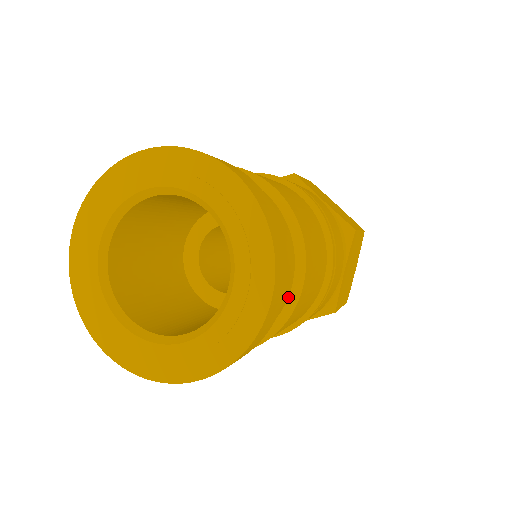
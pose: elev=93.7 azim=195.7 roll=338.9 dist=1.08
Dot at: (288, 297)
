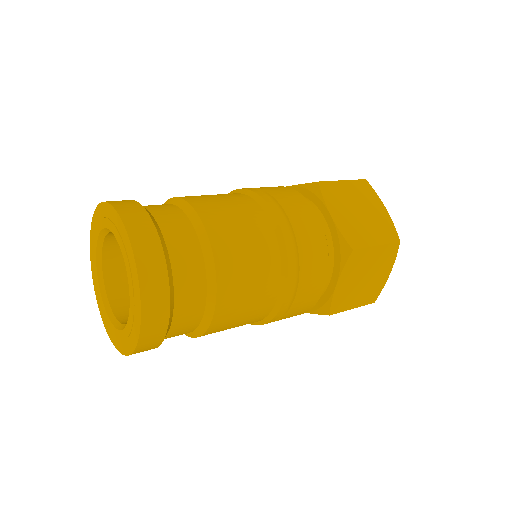
Dot at: (203, 315)
